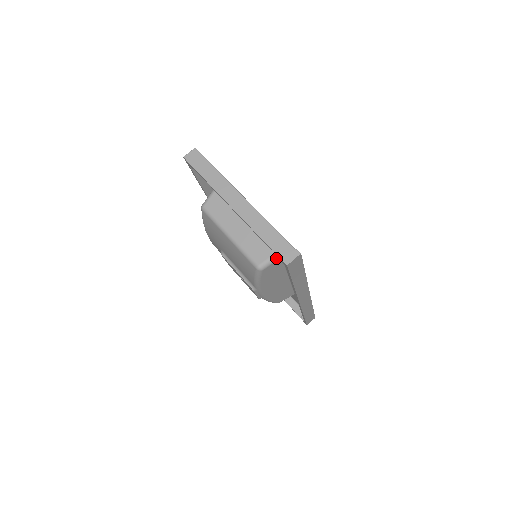
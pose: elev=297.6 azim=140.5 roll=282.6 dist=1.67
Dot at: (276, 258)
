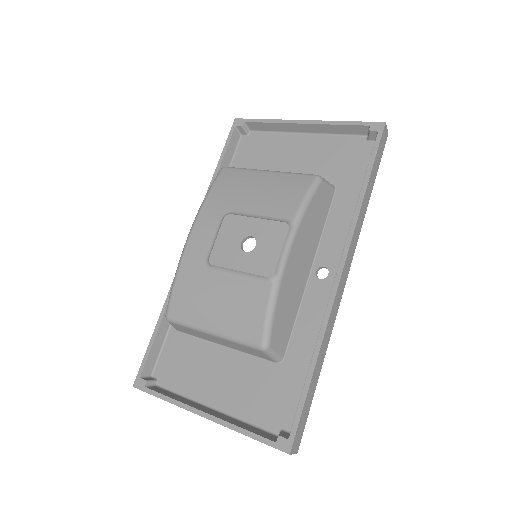
Dot at: (331, 185)
